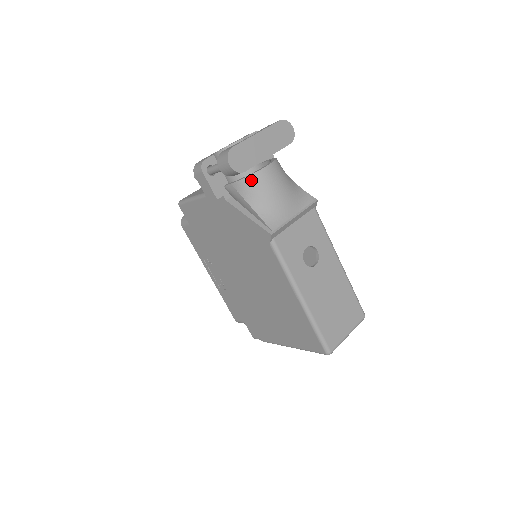
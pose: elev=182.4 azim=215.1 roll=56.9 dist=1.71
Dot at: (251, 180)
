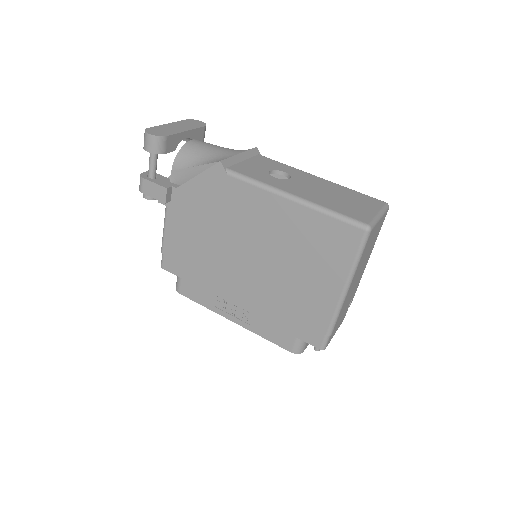
Dot at: (183, 152)
